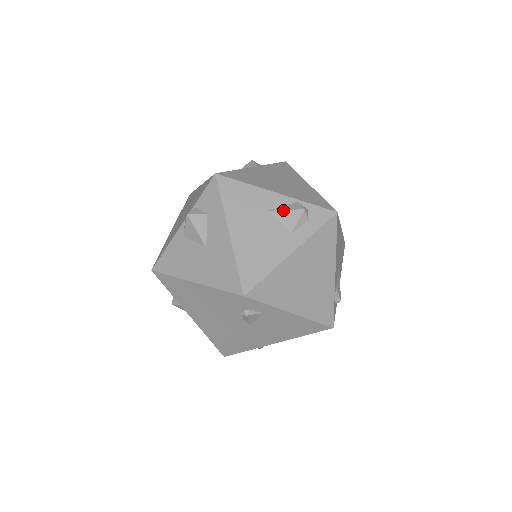
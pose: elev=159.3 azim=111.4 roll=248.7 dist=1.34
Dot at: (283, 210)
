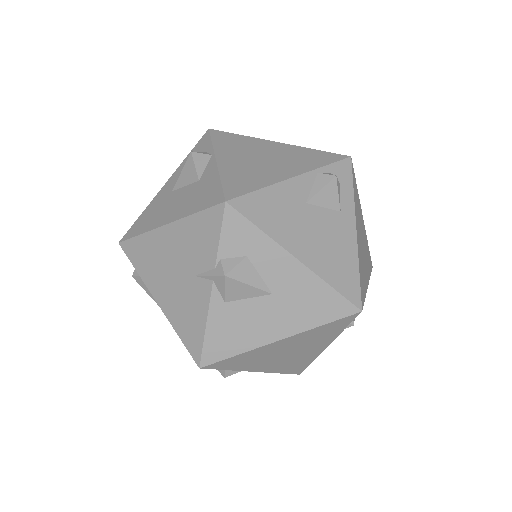
Dot at: (318, 192)
